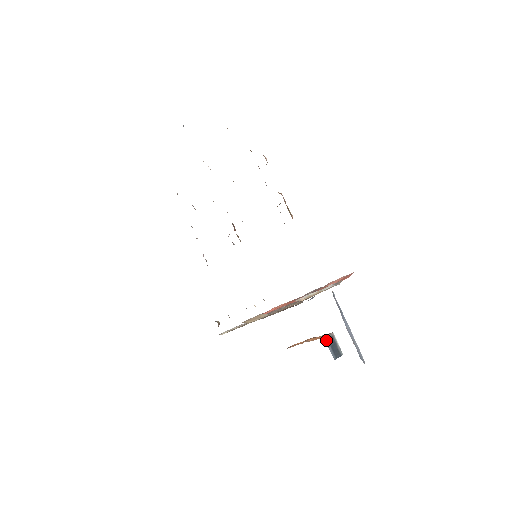
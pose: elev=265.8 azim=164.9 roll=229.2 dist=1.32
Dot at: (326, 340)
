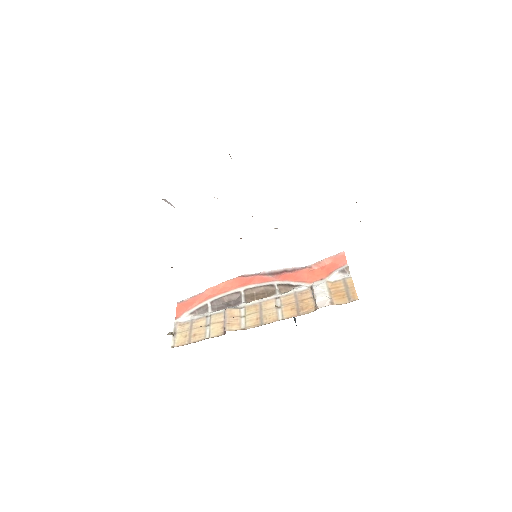
Dot at: occluded
